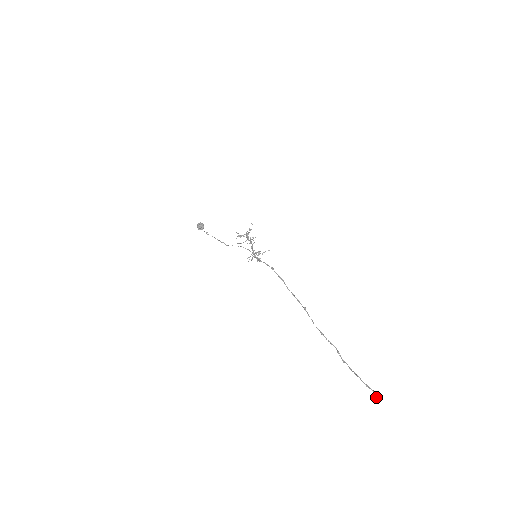
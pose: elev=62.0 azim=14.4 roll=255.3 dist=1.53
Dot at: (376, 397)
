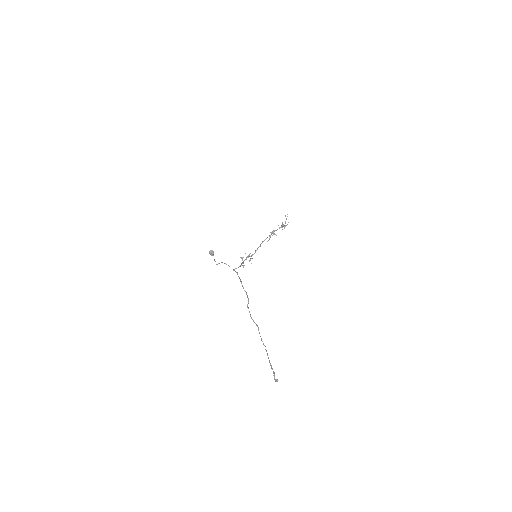
Dot at: (275, 381)
